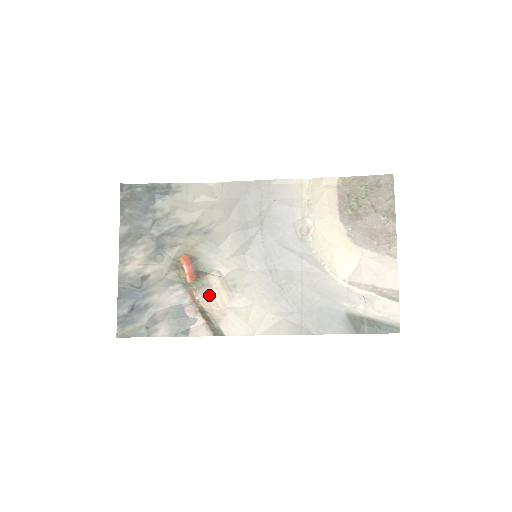
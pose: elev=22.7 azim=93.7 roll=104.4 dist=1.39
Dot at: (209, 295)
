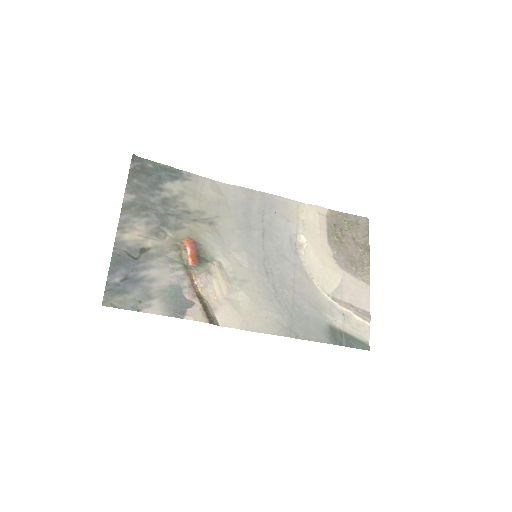
Dot at: (208, 282)
